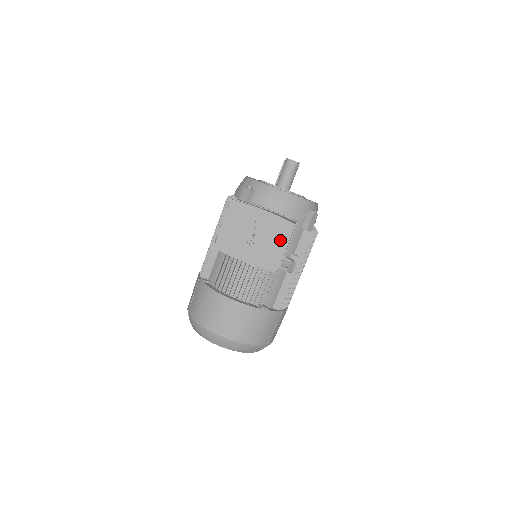
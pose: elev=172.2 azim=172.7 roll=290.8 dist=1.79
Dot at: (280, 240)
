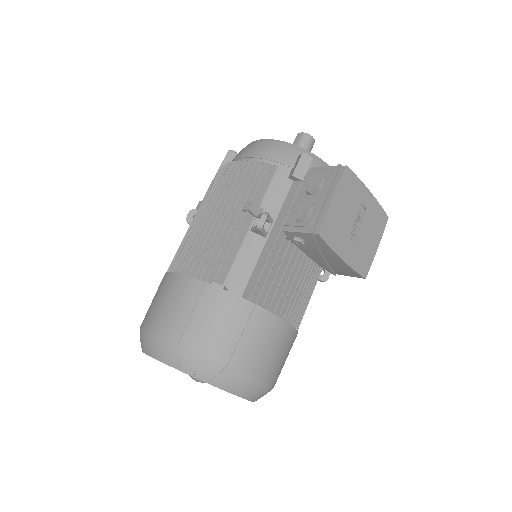
Dot at: (375, 235)
